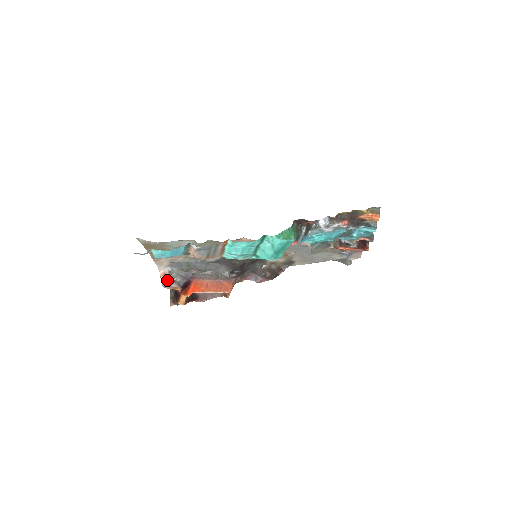
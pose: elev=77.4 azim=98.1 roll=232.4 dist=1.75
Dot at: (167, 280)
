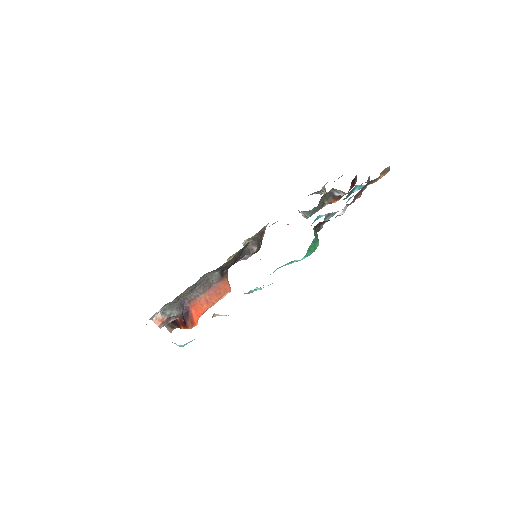
Dot at: (164, 322)
